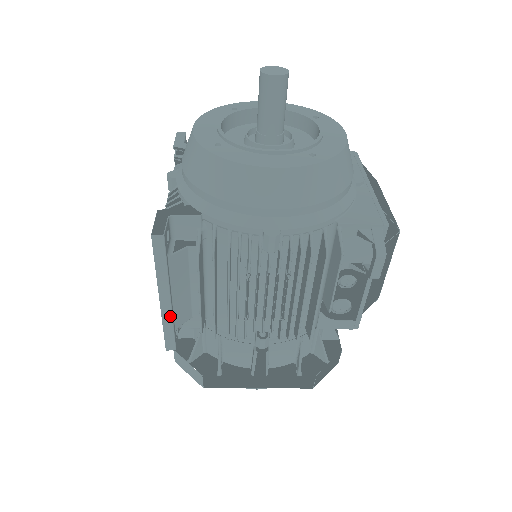
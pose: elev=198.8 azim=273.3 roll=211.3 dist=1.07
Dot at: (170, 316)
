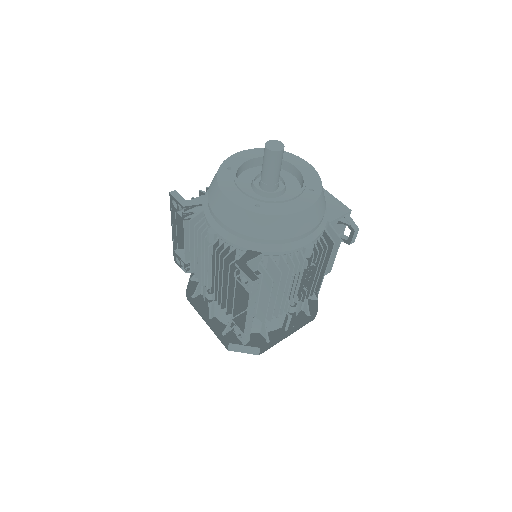
Dot at: (251, 323)
